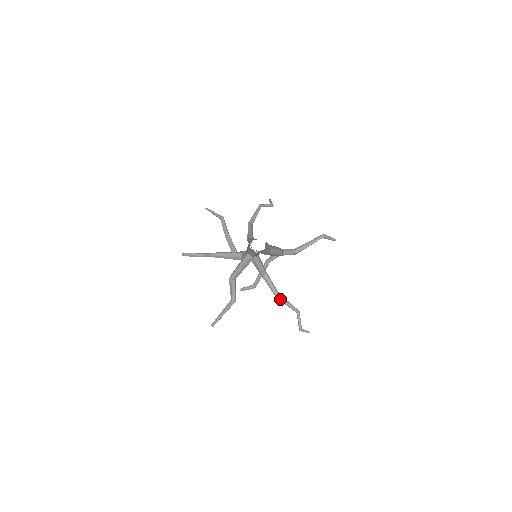
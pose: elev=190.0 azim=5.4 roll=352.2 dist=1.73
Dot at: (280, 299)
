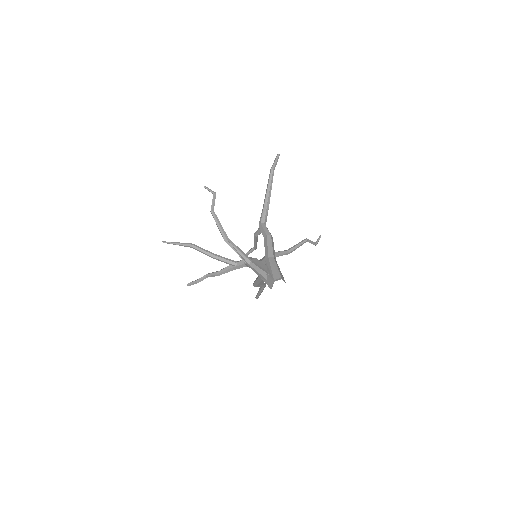
Dot at: occluded
